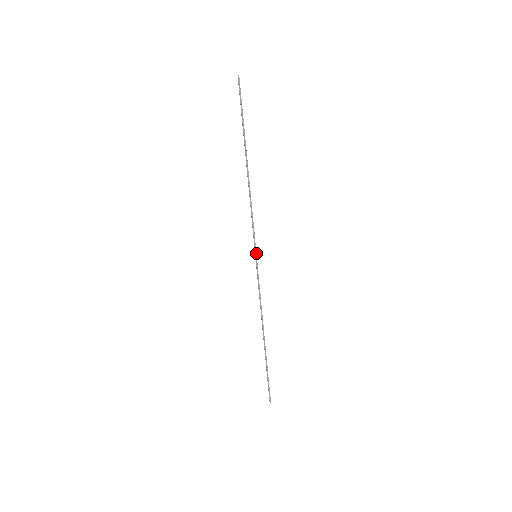
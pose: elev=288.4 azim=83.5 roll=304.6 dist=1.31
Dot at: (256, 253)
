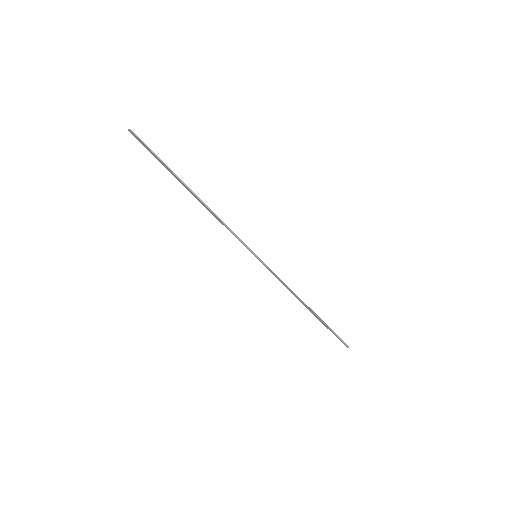
Dot at: (255, 254)
